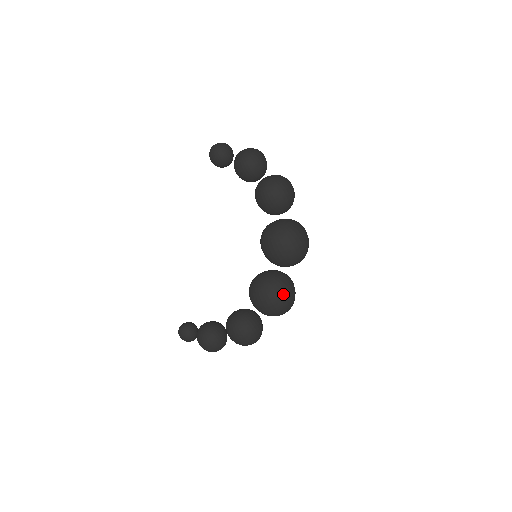
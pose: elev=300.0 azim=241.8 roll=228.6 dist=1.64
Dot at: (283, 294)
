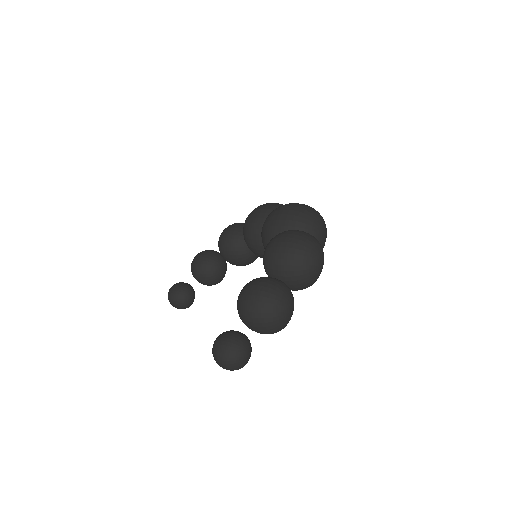
Dot at: occluded
